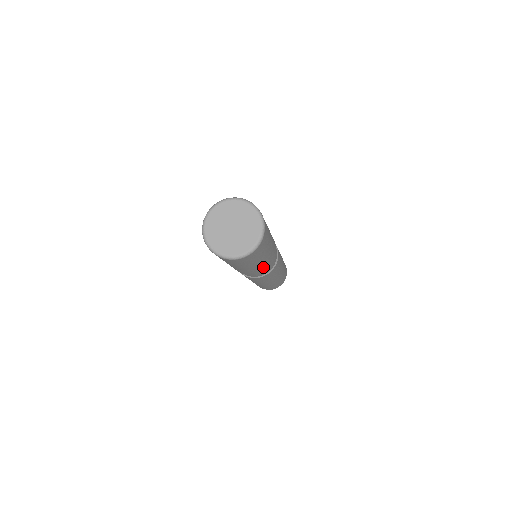
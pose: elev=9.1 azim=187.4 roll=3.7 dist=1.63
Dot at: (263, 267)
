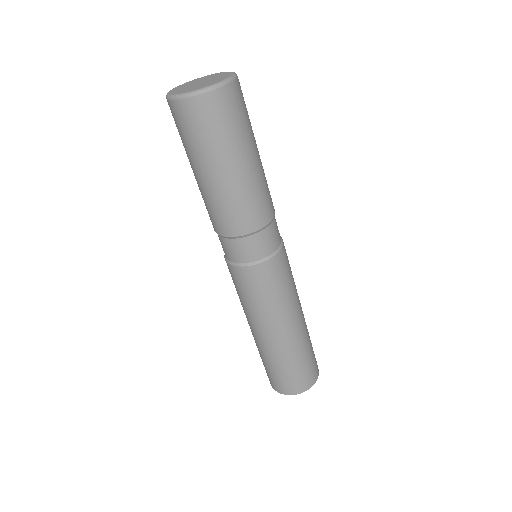
Dot at: (267, 189)
